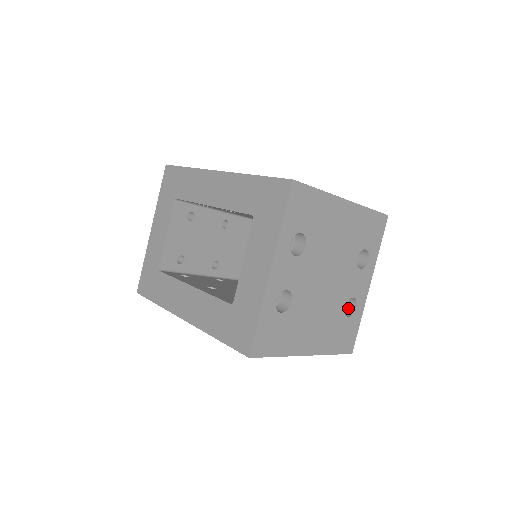
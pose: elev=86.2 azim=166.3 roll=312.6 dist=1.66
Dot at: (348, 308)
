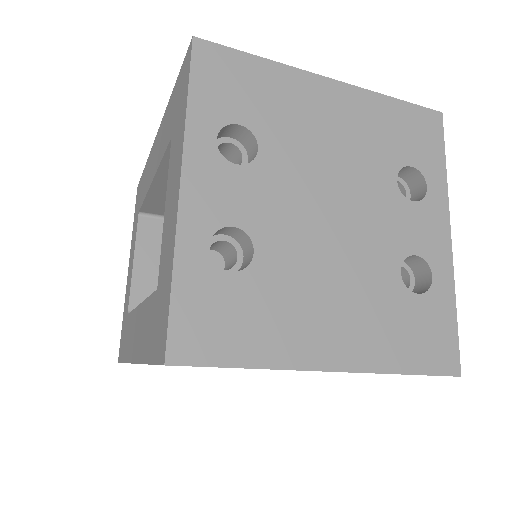
Dot at: (419, 285)
